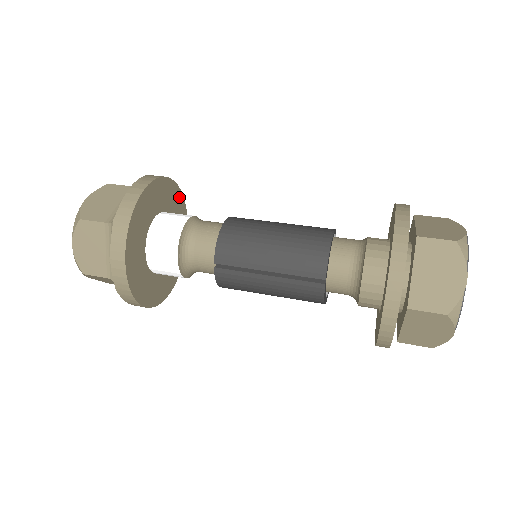
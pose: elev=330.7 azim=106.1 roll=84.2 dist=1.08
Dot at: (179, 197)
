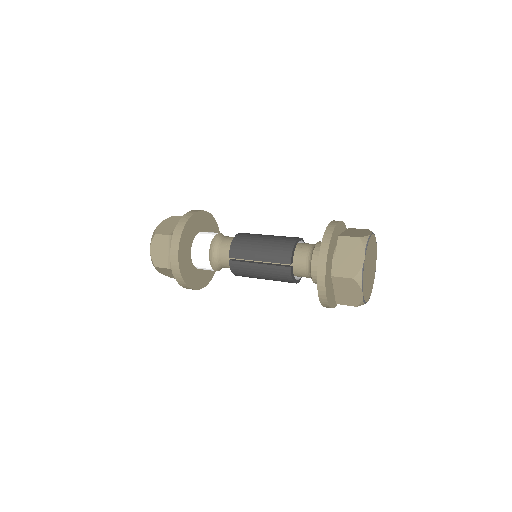
Dot at: (215, 225)
